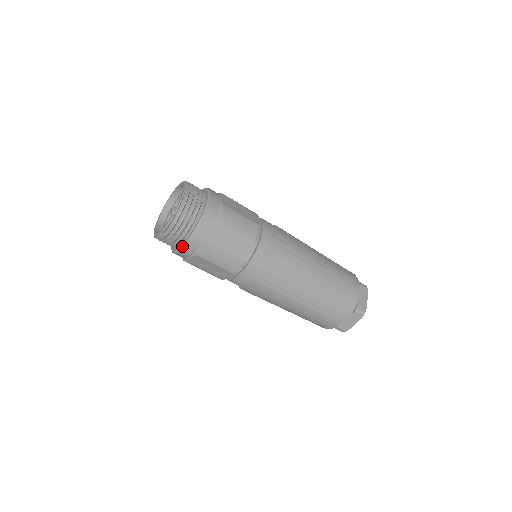
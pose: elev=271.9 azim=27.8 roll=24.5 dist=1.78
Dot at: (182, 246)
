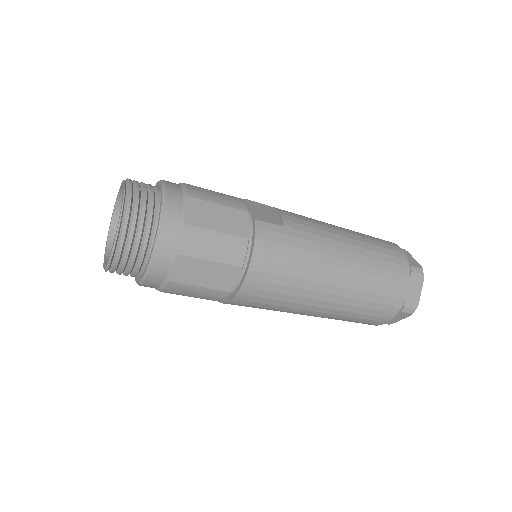
Dot at: (138, 283)
